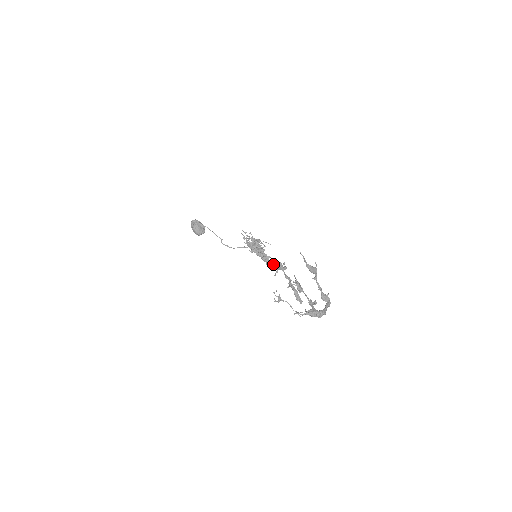
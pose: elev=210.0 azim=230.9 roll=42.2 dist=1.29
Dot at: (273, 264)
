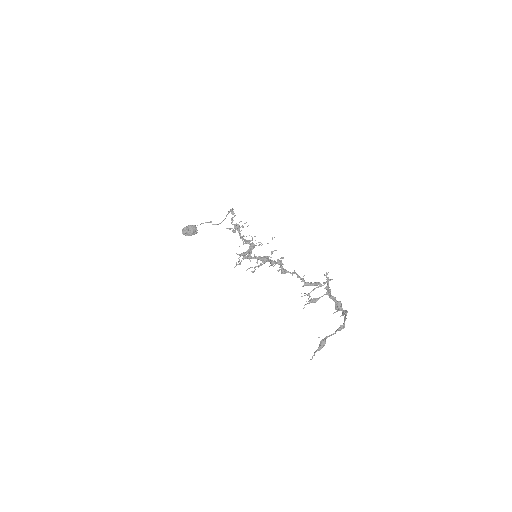
Dot at: (273, 262)
